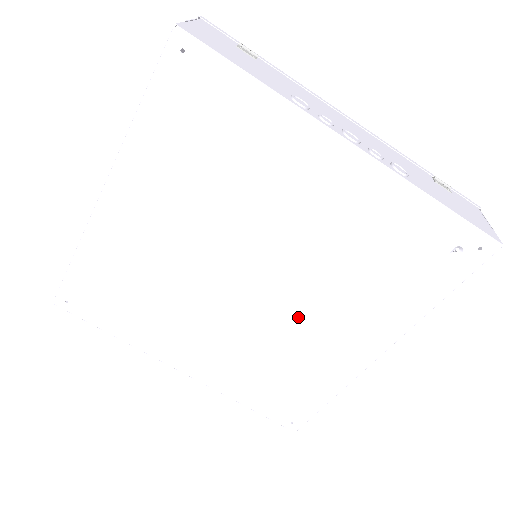
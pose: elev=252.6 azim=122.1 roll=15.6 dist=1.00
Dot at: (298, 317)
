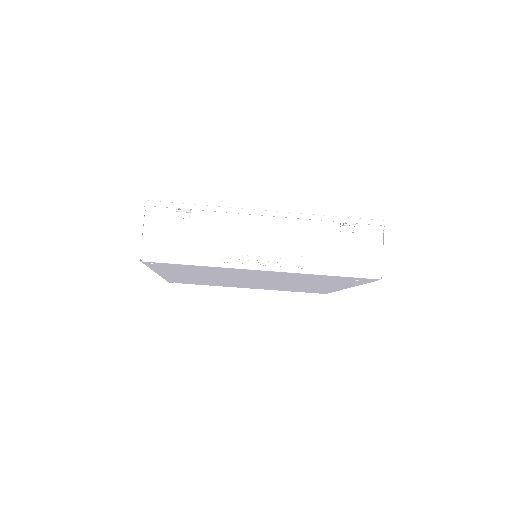
Dot at: occluded
